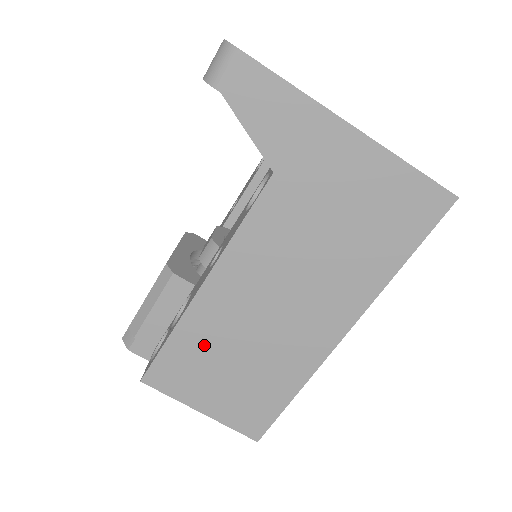
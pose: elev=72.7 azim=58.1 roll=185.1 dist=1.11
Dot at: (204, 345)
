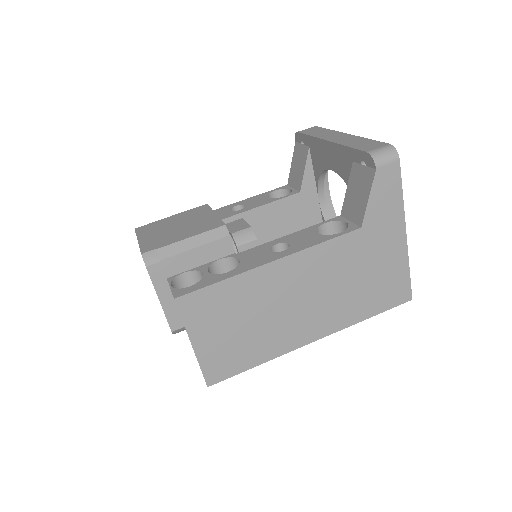
Dot at: (240, 299)
